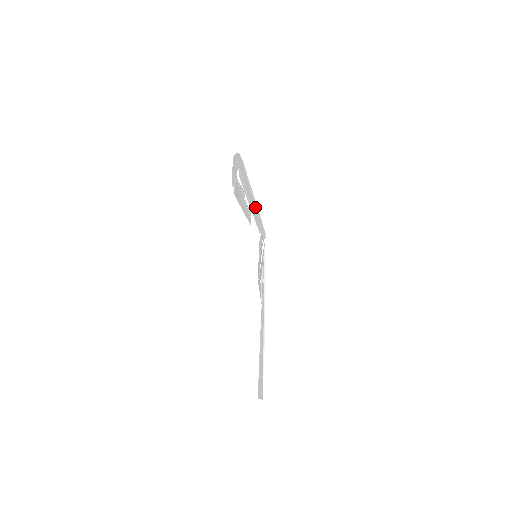
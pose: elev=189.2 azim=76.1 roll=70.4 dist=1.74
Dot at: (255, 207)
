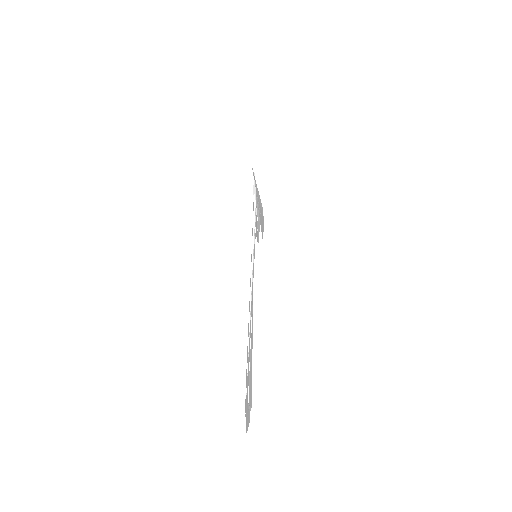
Dot at: occluded
